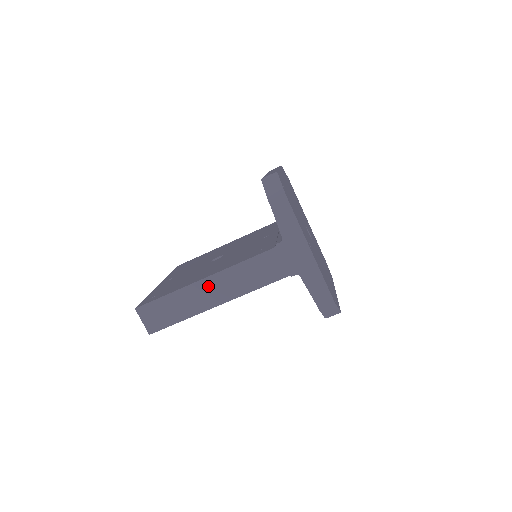
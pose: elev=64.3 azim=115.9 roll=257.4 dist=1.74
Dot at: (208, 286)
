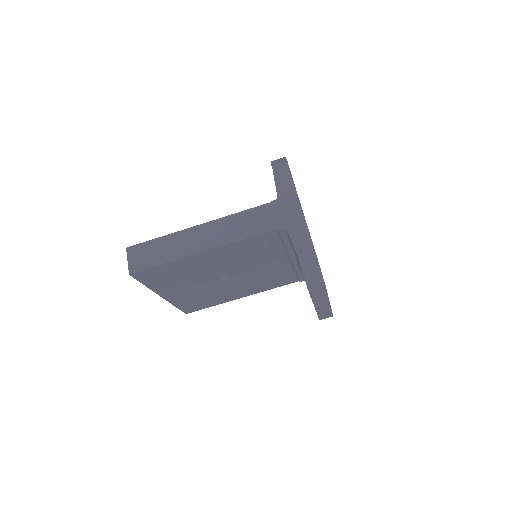
Dot at: (199, 232)
